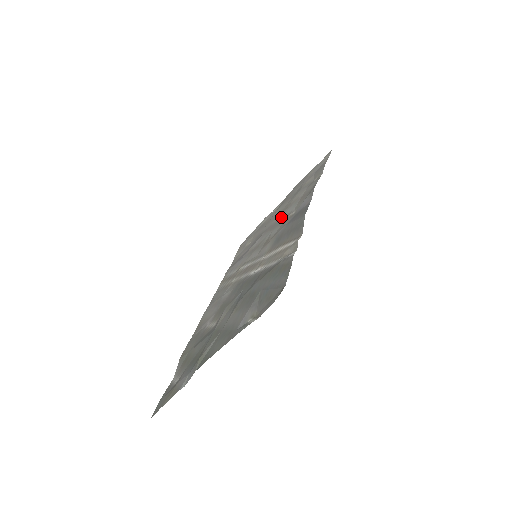
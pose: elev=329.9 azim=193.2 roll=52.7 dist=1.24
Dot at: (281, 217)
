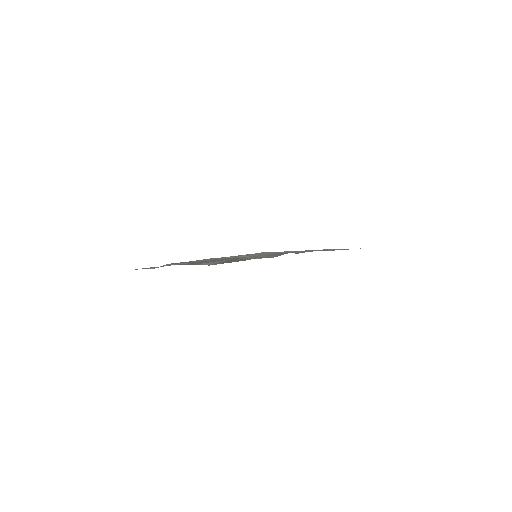
Dot at: occluded
